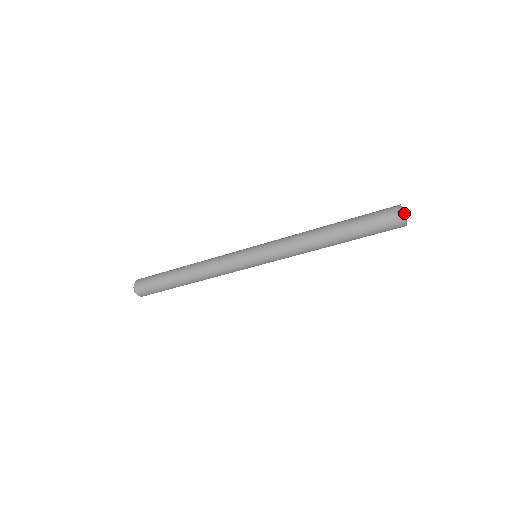
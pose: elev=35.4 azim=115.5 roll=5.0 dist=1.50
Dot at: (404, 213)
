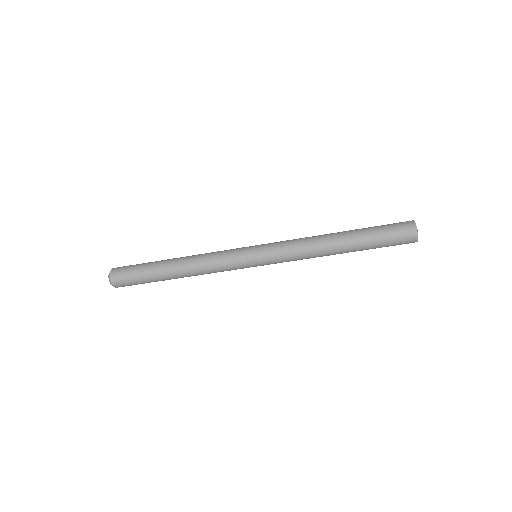
Dot at: (416, 226)
